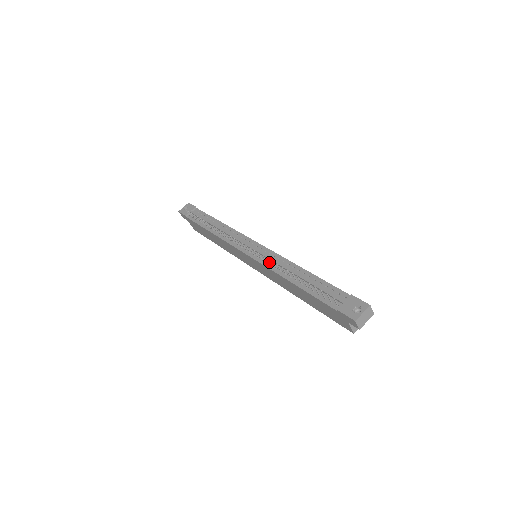
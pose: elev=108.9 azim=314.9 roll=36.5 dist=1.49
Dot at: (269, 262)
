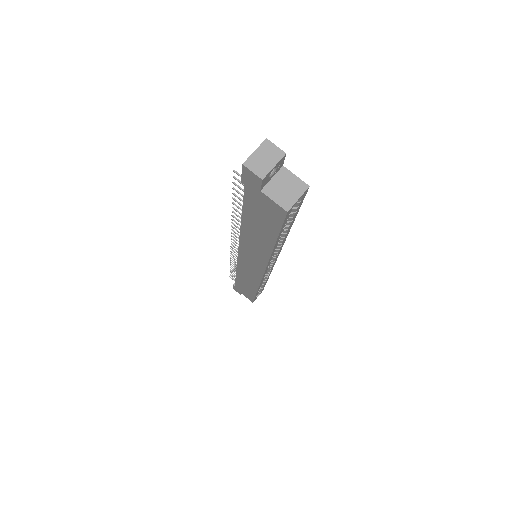
Dot at: occluded
